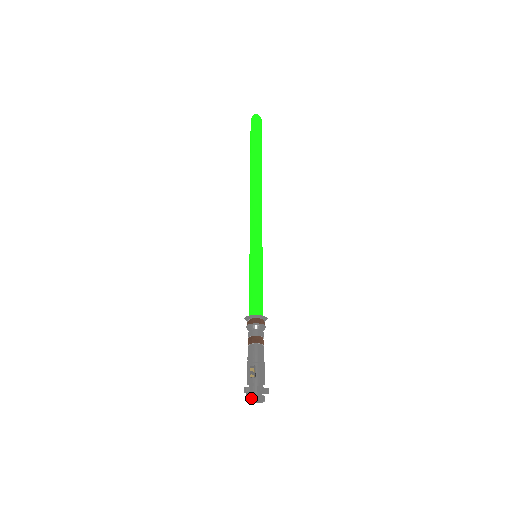
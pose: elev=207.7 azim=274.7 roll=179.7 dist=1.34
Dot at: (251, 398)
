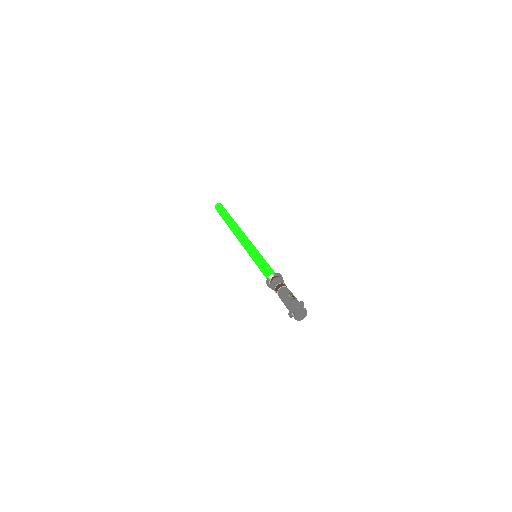
Dot at: (298, 309)
